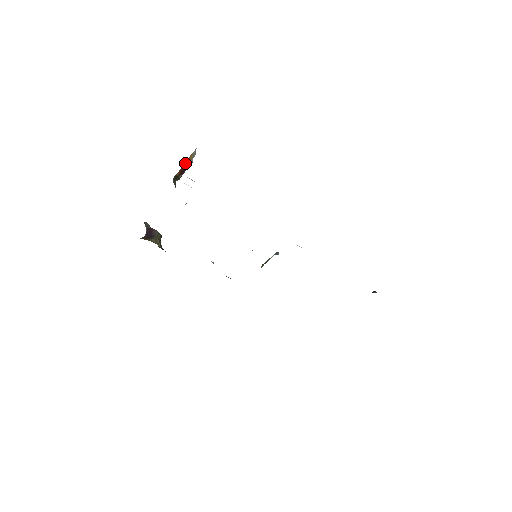
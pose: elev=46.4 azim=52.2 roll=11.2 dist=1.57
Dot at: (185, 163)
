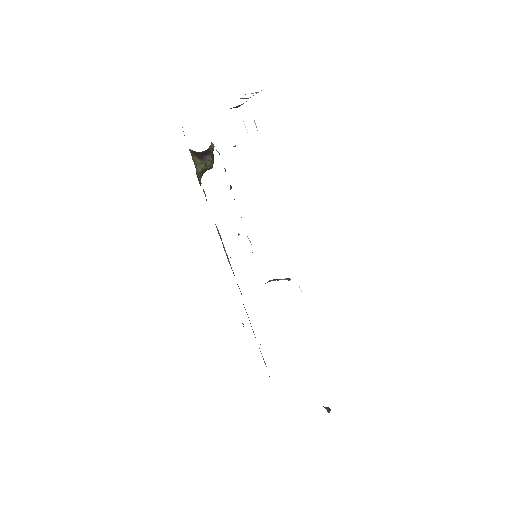
Dot at: occluded
